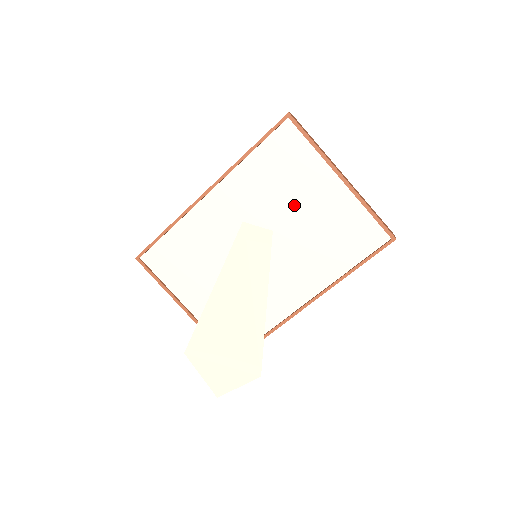
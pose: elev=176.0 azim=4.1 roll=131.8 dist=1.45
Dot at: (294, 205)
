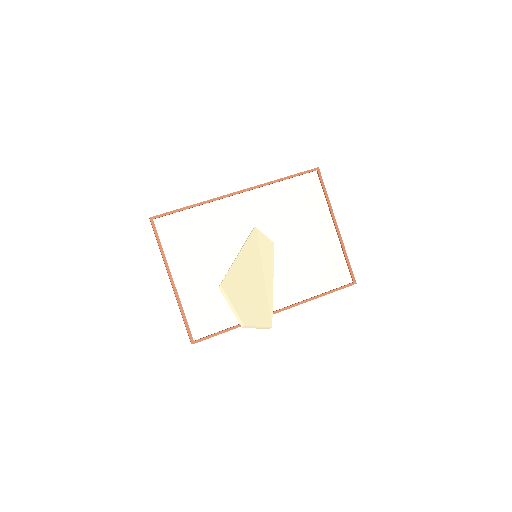
Dot at: (297, 231)
